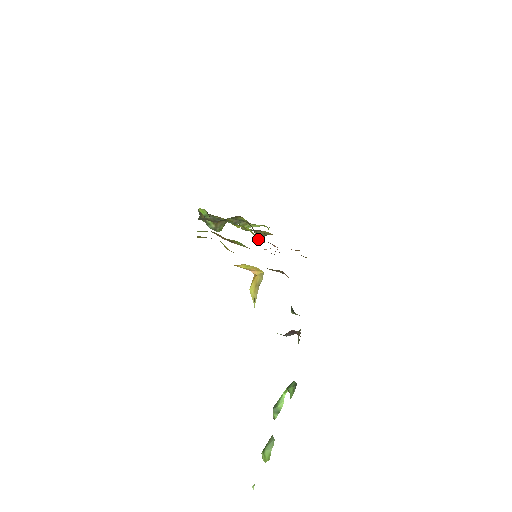
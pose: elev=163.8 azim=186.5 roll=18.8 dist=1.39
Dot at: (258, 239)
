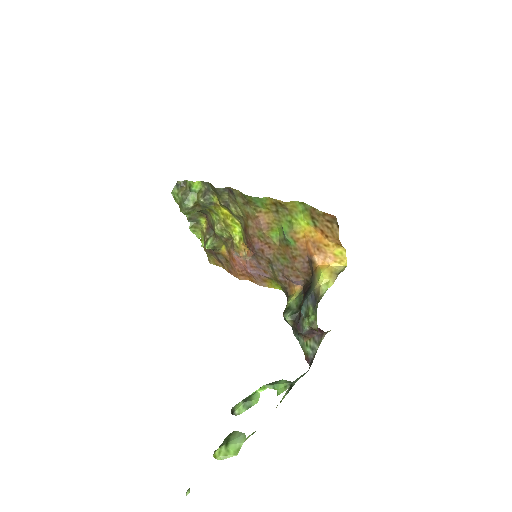
Dot at: (209, 247)
